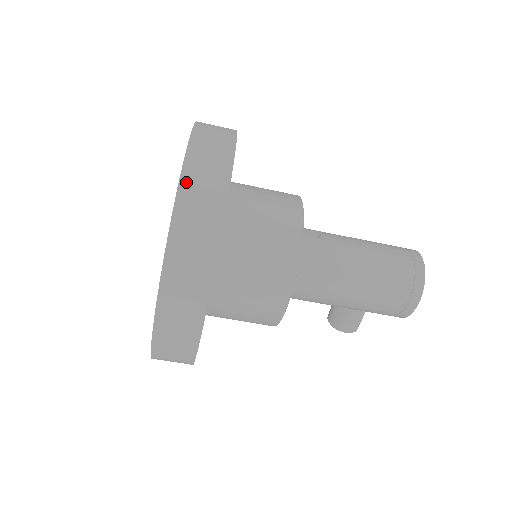
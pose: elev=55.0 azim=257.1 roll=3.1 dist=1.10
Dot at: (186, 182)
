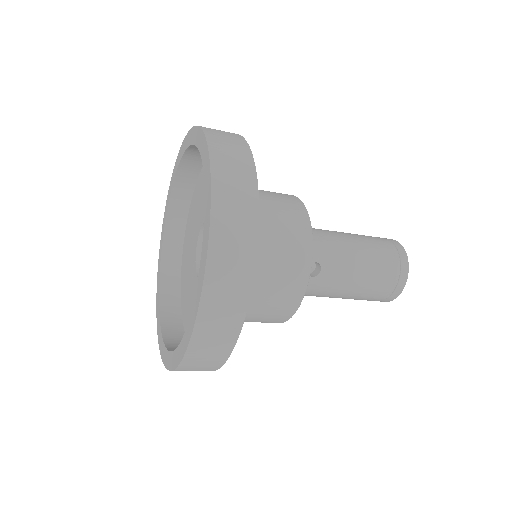
Dot at: (191, 355)
